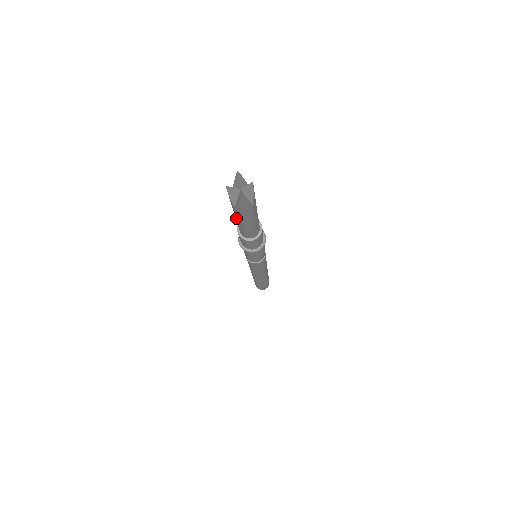
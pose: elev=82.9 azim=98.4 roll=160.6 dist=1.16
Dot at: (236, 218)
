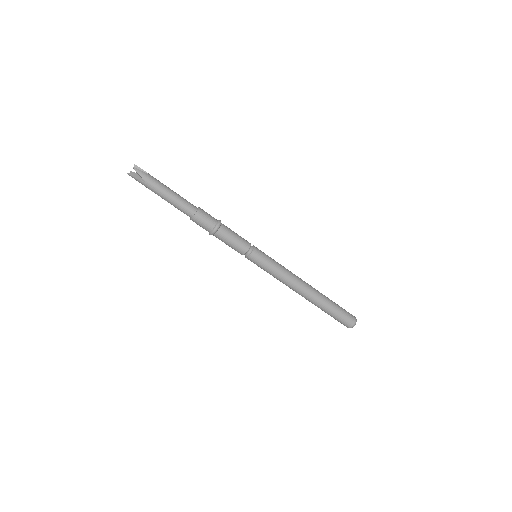
Dot at: (165, 198)
